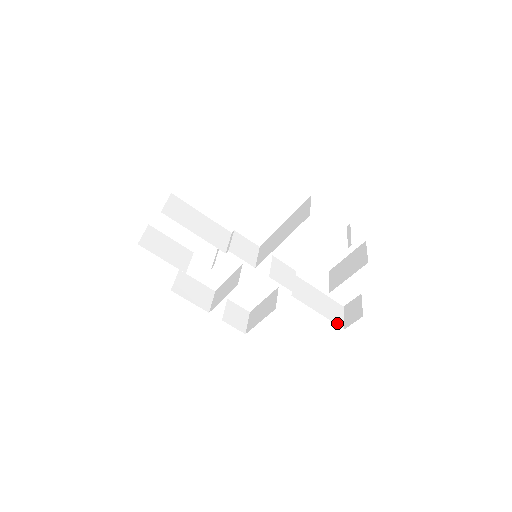
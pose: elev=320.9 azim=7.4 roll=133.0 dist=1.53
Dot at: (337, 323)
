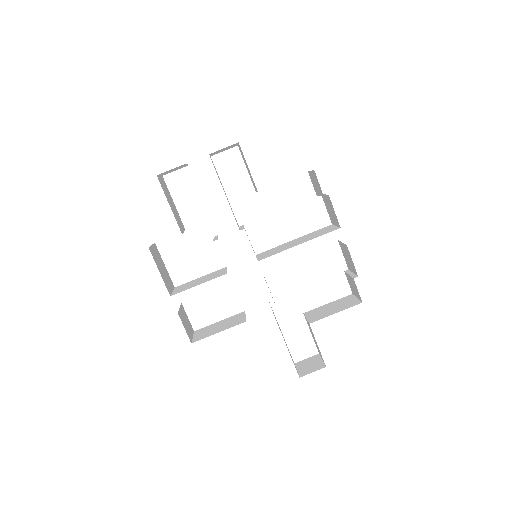
Dot at: occluded
